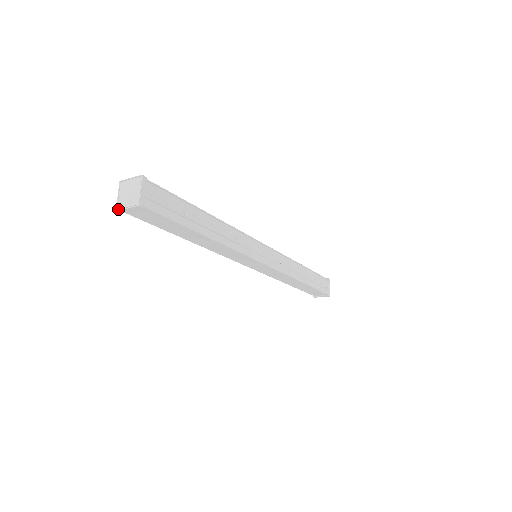
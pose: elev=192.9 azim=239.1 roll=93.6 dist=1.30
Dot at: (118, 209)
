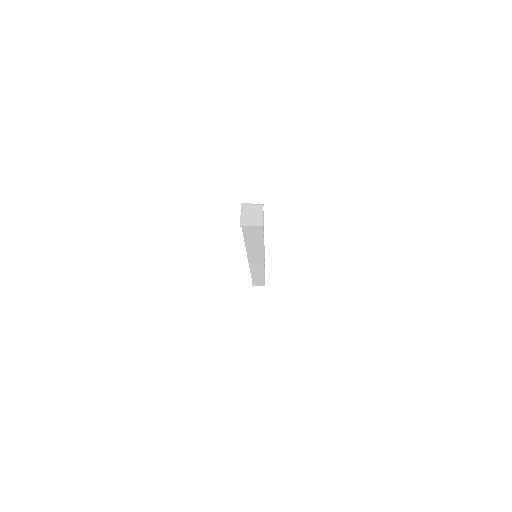
Dot at: (242, 224)
